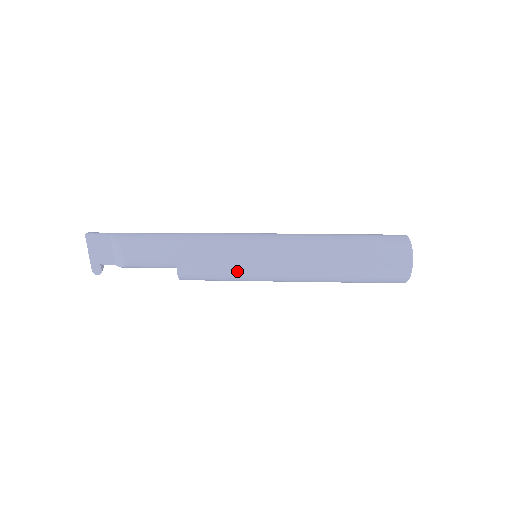
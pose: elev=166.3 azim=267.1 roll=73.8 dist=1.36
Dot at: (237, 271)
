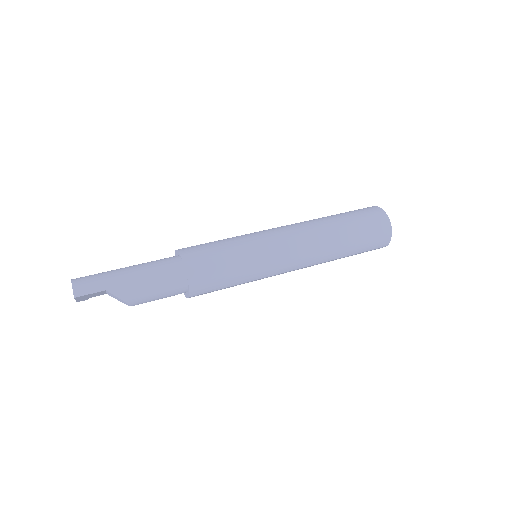
Dot at: occluded
